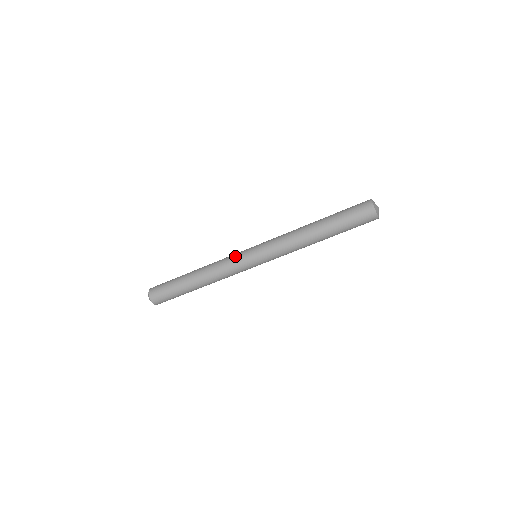
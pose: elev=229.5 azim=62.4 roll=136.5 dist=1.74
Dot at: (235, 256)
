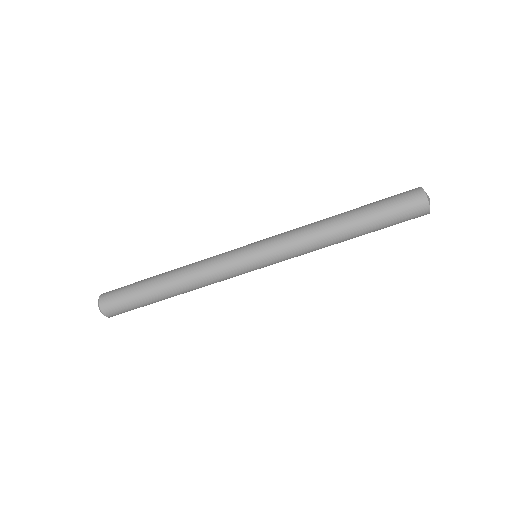
Dot at: (227, 254)
